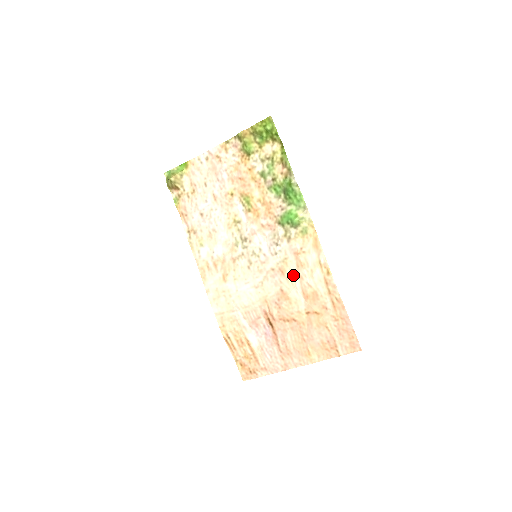
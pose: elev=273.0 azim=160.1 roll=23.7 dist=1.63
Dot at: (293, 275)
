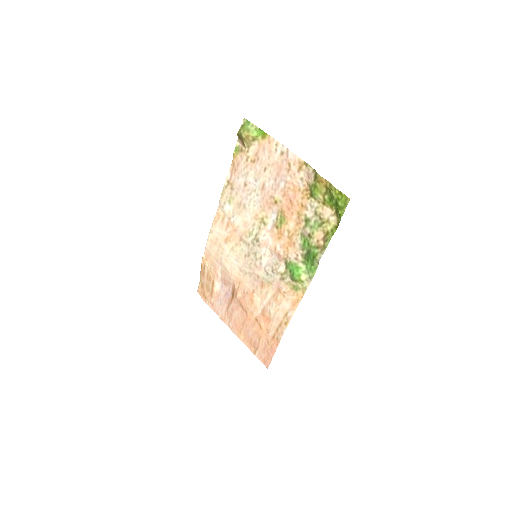
Dot at: (267, 295)
